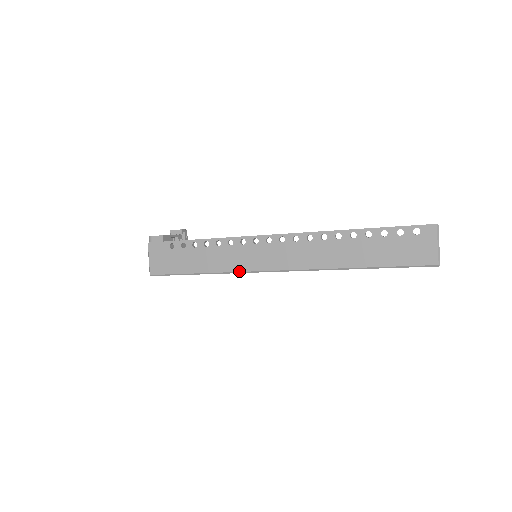
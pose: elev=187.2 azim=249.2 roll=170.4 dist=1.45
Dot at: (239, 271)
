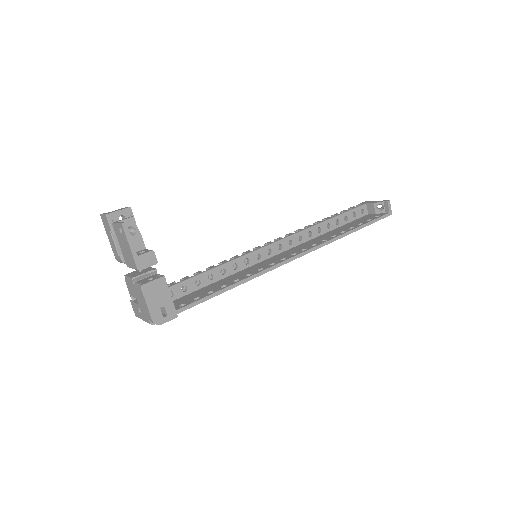
Dot at: occluded
